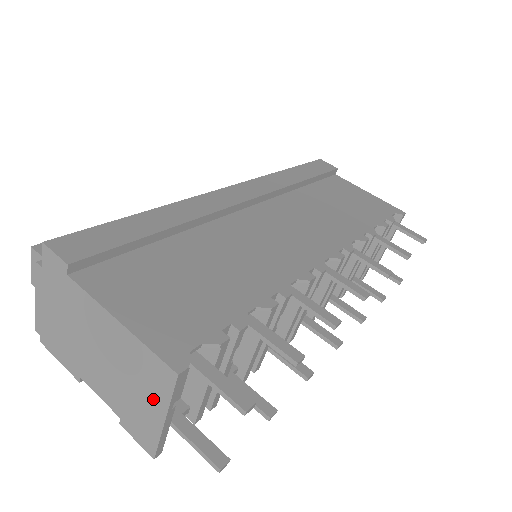
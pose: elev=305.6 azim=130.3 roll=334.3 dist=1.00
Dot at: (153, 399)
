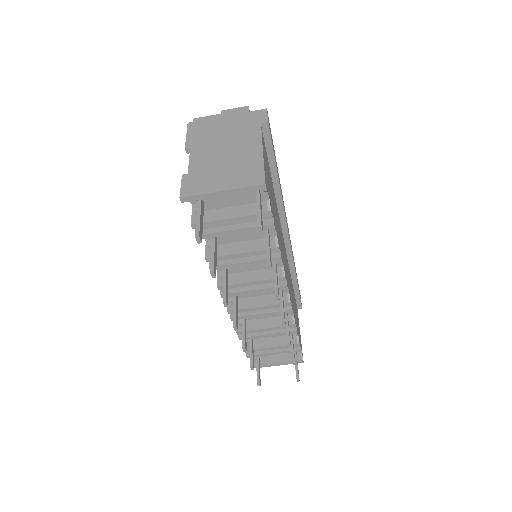
Dot at: (230, 181)
